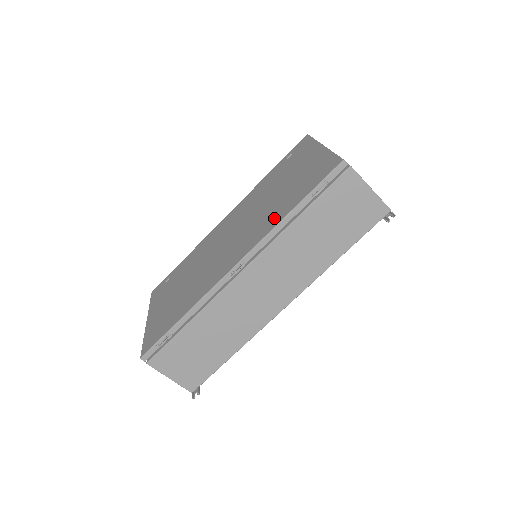
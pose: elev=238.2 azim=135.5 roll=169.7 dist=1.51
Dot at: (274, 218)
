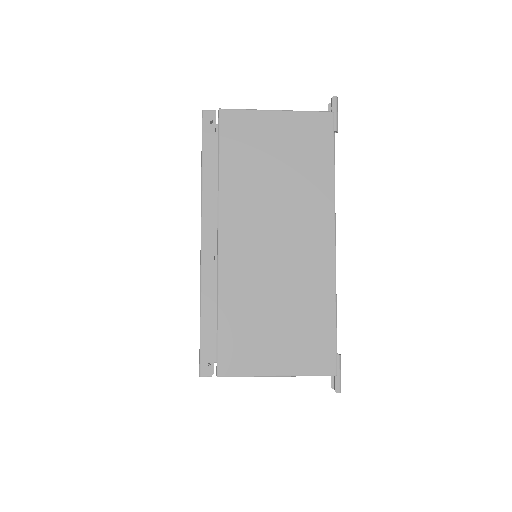
Dot at: occluded
